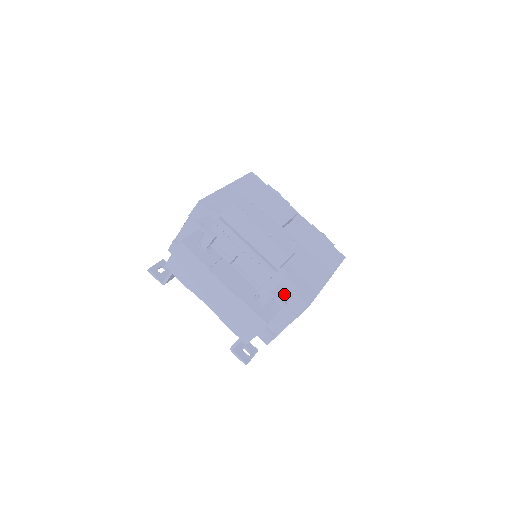
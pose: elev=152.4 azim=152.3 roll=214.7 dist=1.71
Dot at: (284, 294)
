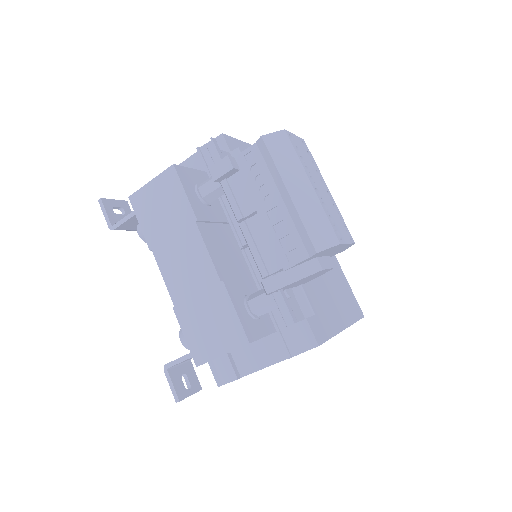
Dot at: (293, 309)
